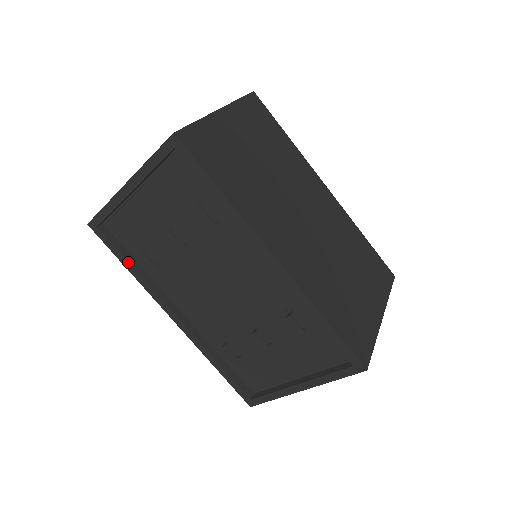
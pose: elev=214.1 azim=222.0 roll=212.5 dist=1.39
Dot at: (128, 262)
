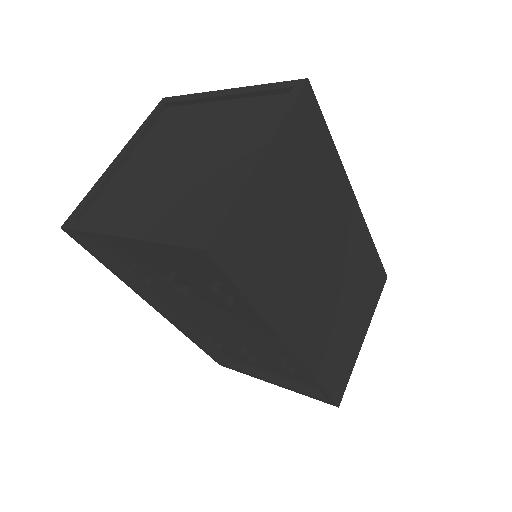
Dot at: (112, 269)
